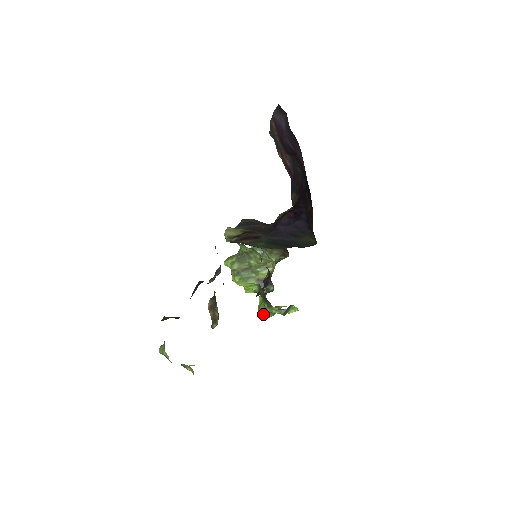
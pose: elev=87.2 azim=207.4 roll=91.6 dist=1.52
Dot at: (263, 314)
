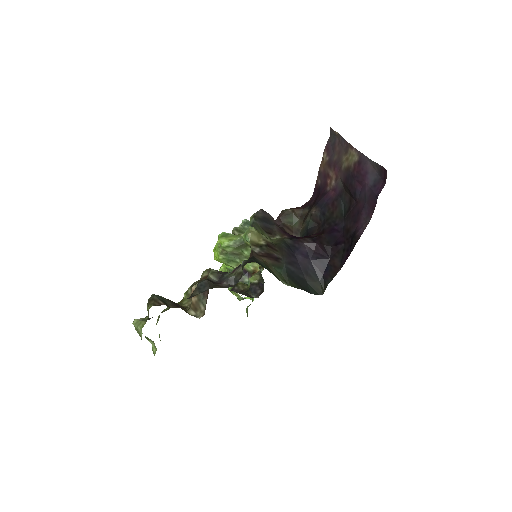
Dot at: occluded
